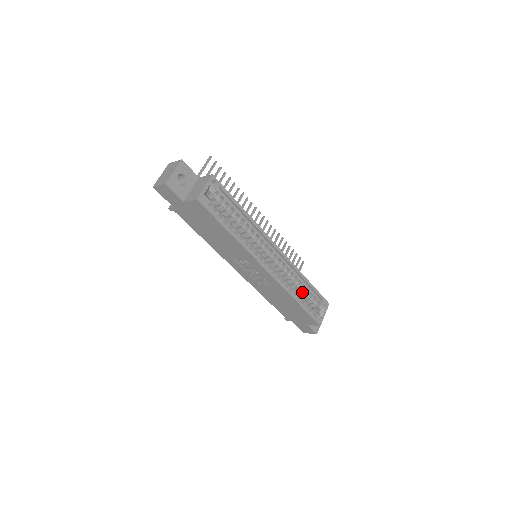
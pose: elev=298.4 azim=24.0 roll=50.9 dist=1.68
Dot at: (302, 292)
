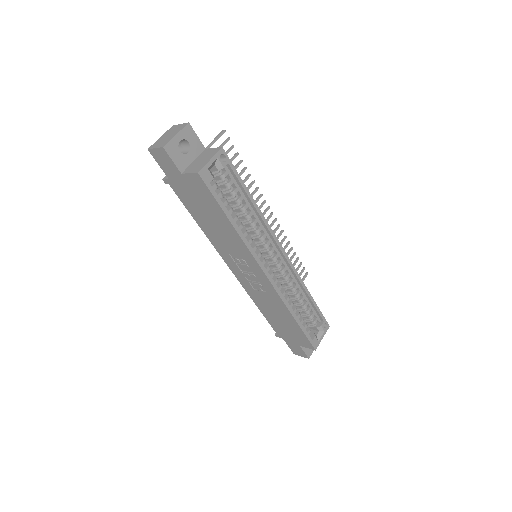
Dot at: (301, 307)
